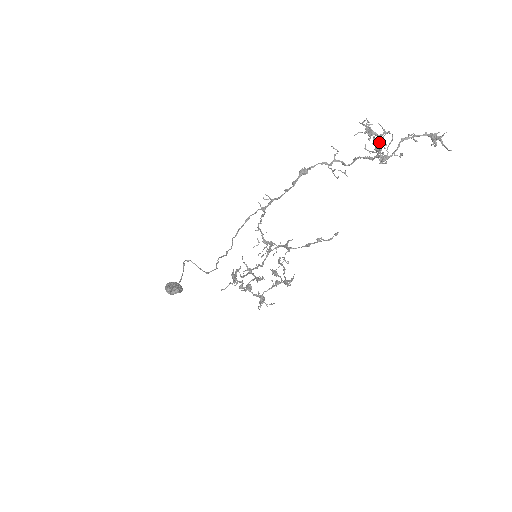
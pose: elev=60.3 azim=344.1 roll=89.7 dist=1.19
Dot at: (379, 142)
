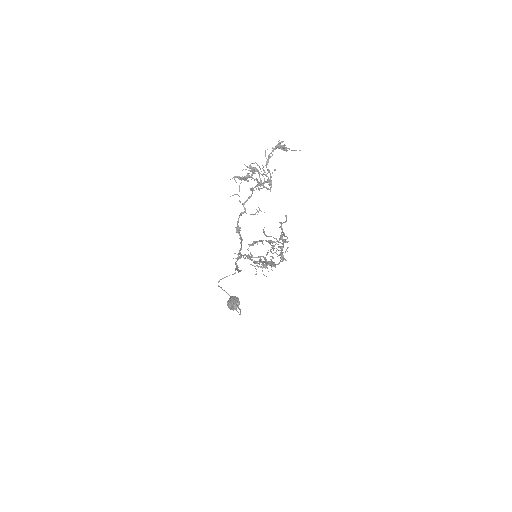
Dot at: occluded
